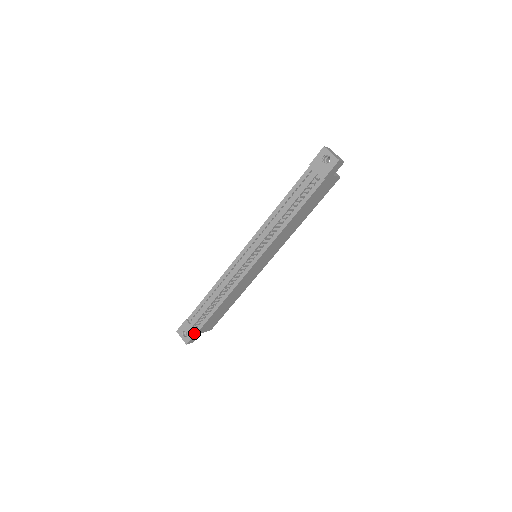
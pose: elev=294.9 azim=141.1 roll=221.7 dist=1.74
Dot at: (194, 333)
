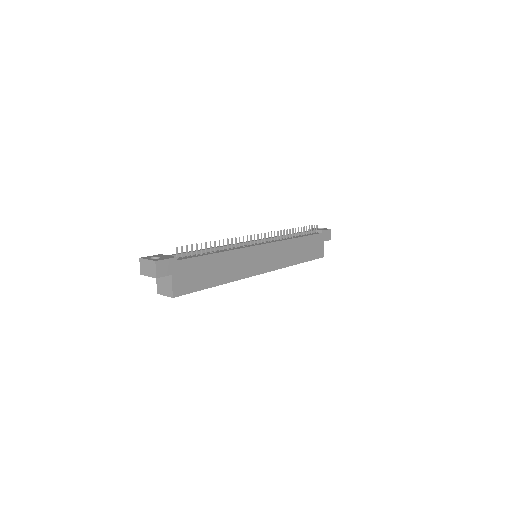
Dot at: (173, 257)
